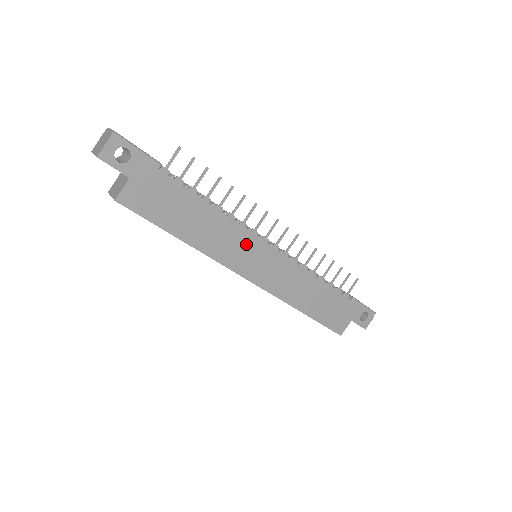
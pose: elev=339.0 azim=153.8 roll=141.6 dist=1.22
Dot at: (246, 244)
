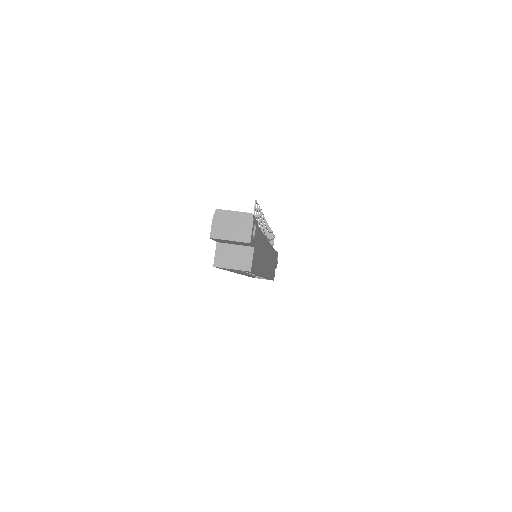
Dot at: (267, 252)
